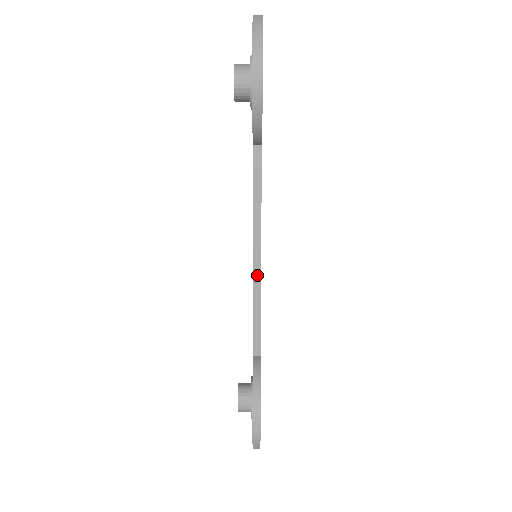
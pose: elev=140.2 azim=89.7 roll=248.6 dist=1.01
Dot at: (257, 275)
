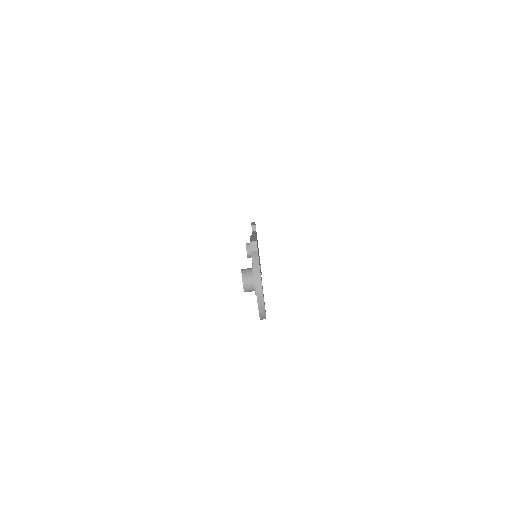
Dot at: occluded
